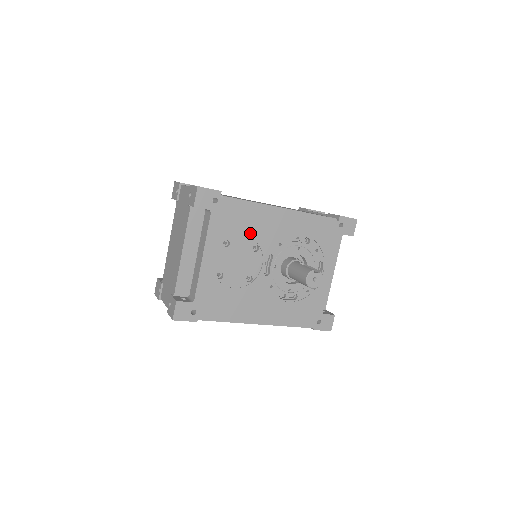
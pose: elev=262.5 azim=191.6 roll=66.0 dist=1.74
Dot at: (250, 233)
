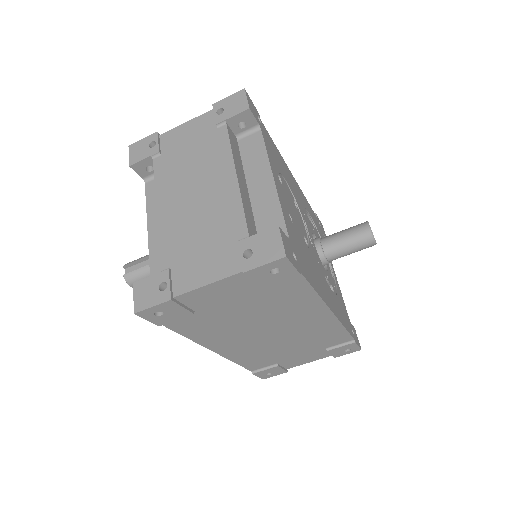
Dot at: (288, 182)
